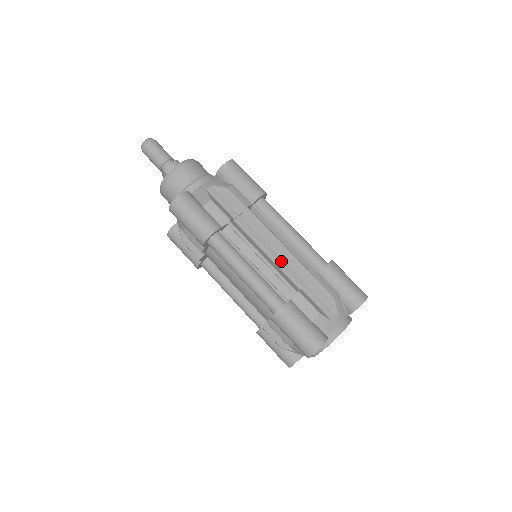
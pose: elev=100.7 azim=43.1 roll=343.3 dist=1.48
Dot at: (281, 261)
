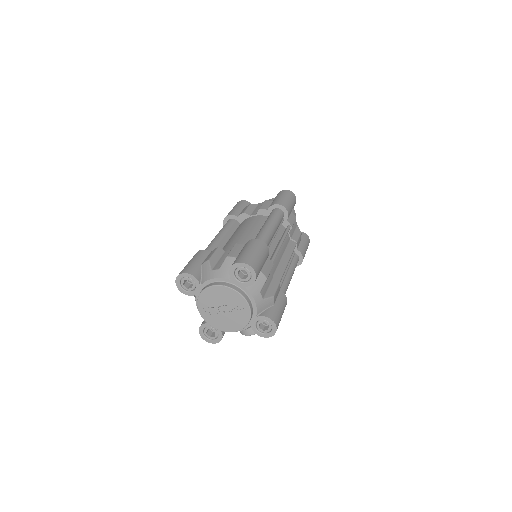
Dot at: (278, 261)
